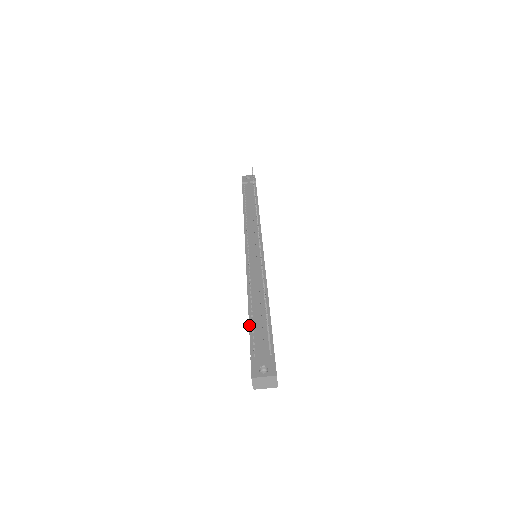
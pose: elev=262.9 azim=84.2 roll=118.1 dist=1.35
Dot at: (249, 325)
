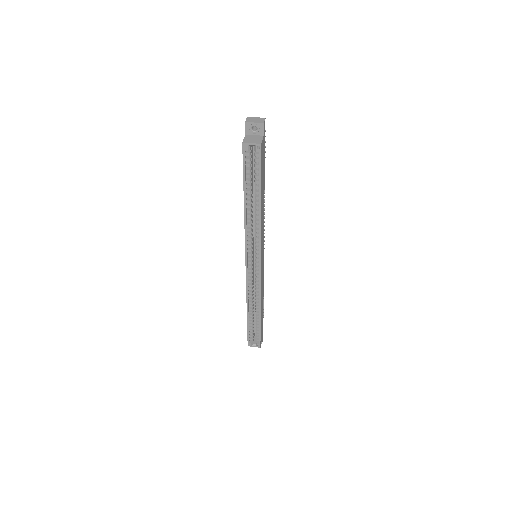
Dot at: occluded
